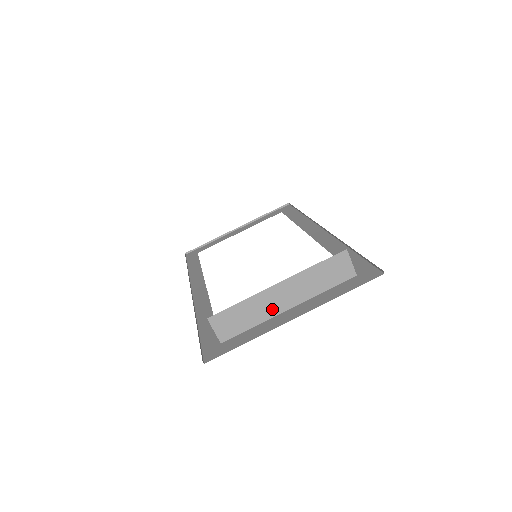
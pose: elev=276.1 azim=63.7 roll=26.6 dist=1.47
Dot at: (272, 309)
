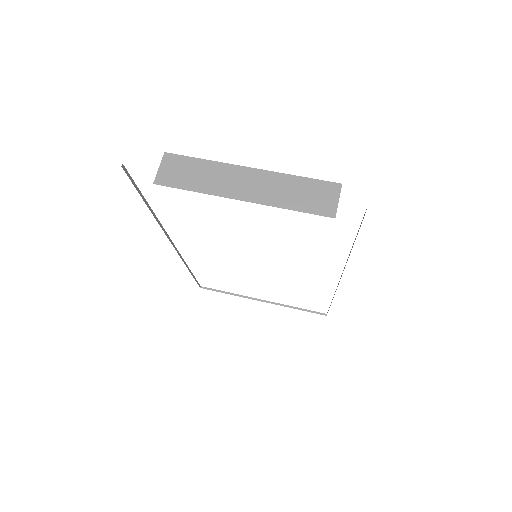
Dot at: (226, 188)
